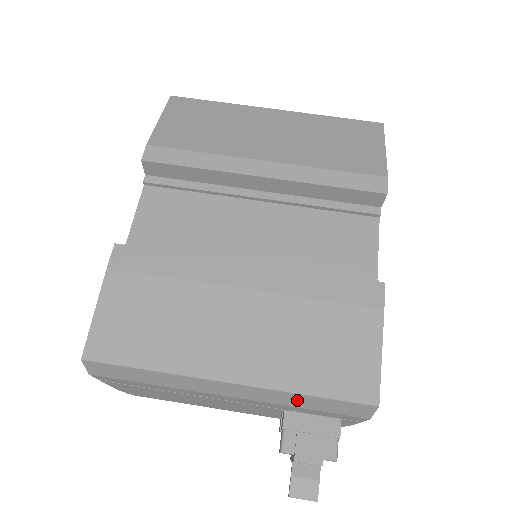
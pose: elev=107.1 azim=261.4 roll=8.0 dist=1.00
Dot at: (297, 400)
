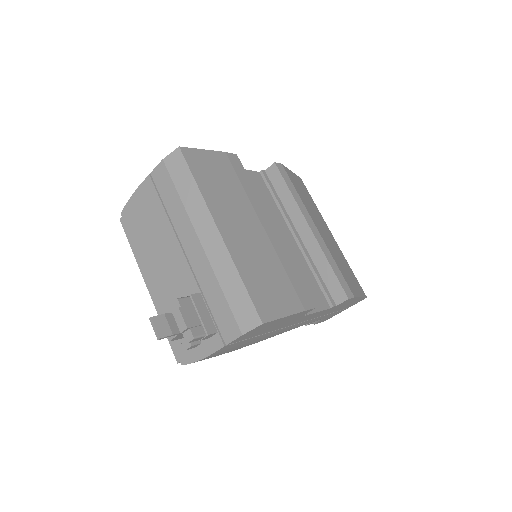
Dot at: (230, 278)
